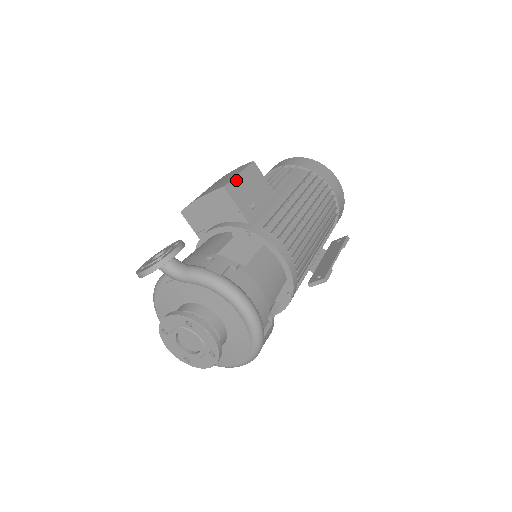
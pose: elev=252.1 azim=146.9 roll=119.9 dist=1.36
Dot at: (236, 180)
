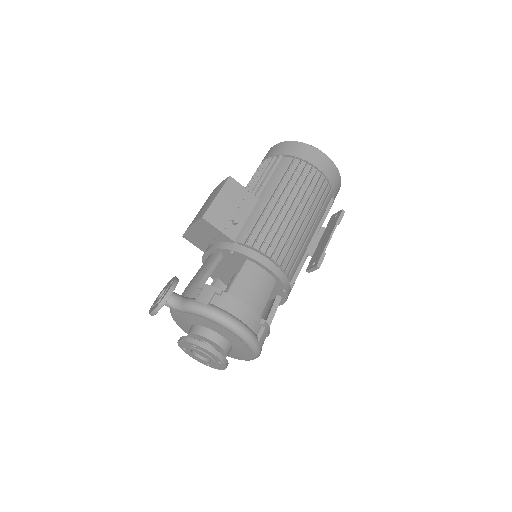
Dot at: (214, 205)
